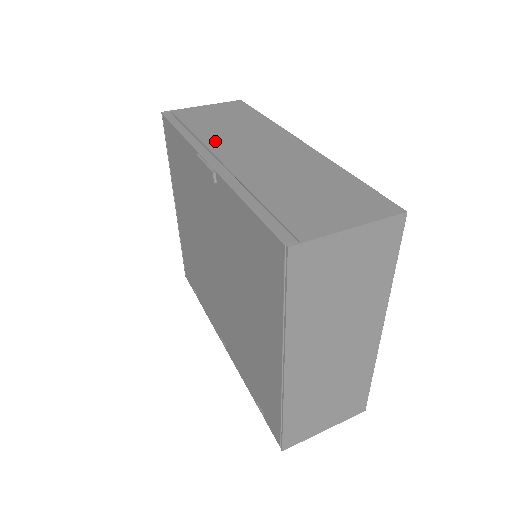
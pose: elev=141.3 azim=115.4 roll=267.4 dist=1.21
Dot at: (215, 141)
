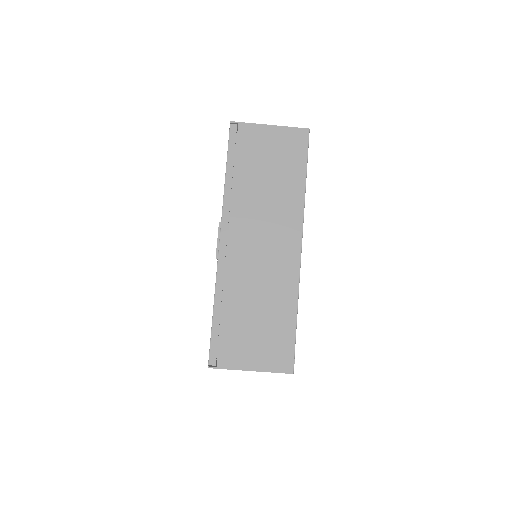
Dot at: (241, 210)
